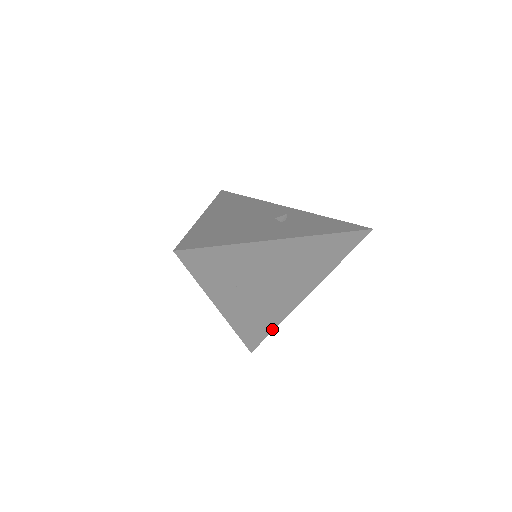
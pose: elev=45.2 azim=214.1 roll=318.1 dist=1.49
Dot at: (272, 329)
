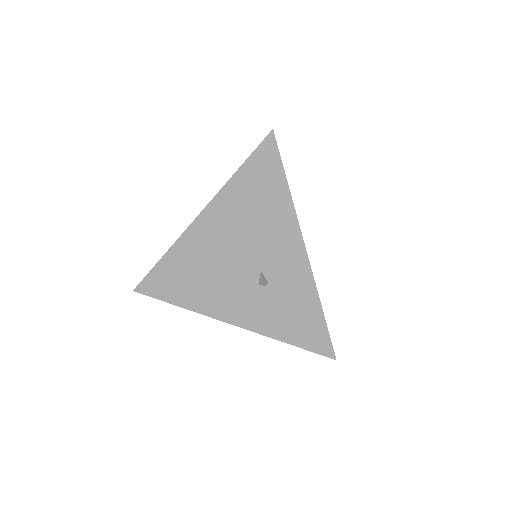
Dot at: occluded
